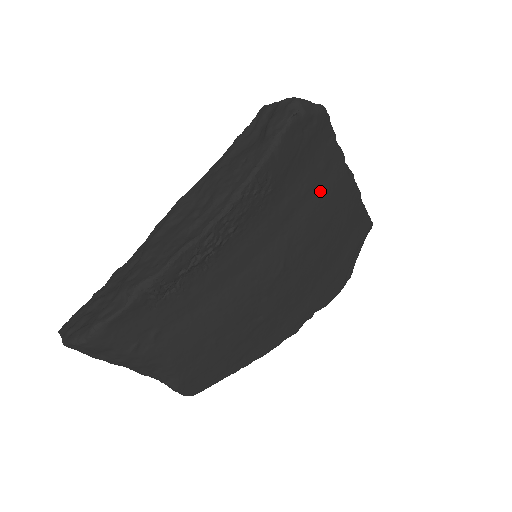
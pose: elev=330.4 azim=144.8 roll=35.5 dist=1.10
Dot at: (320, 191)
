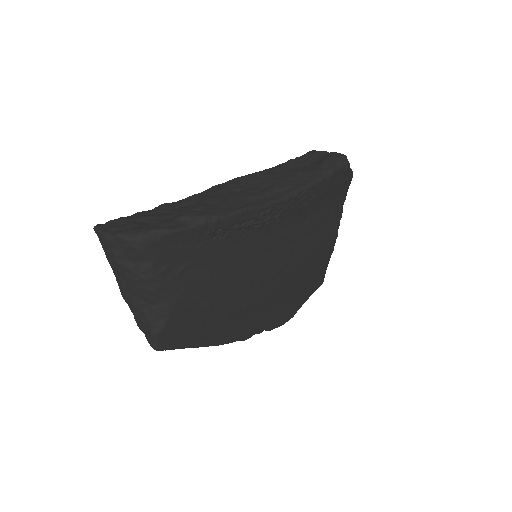
Dot at: (322, 230)
